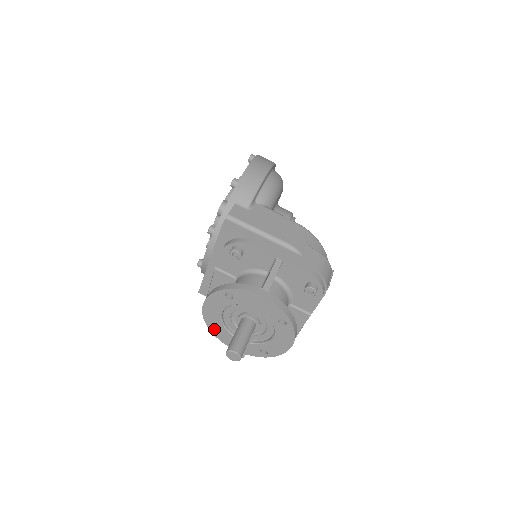
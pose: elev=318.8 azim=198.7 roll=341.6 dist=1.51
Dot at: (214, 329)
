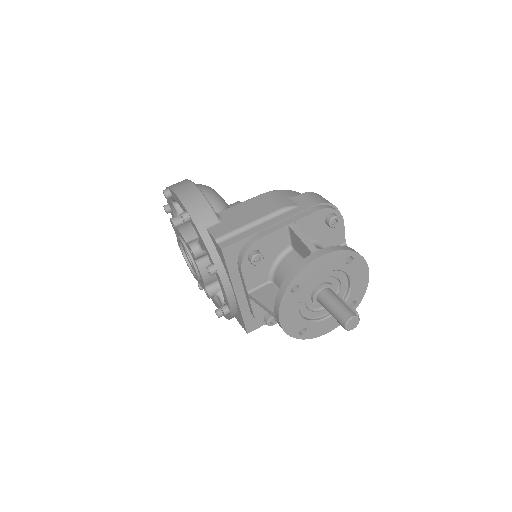
Dot at: (303, 334)
